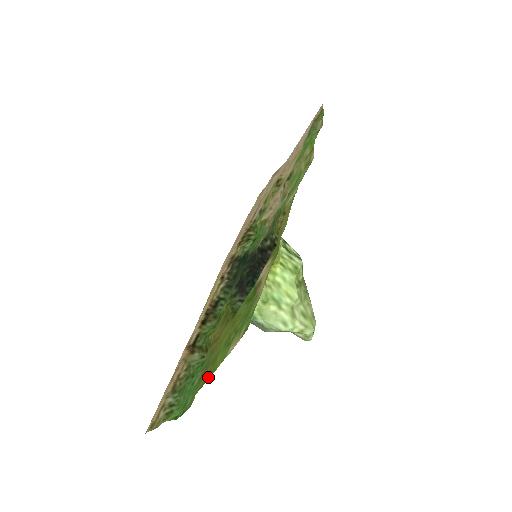
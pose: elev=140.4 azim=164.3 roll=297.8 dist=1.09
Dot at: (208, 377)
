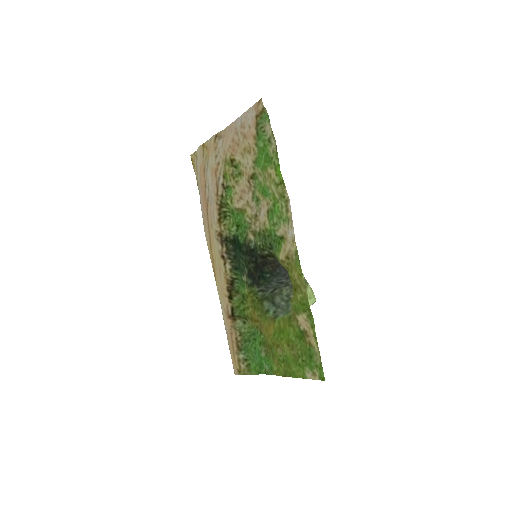
Dot at: (290, 375)
